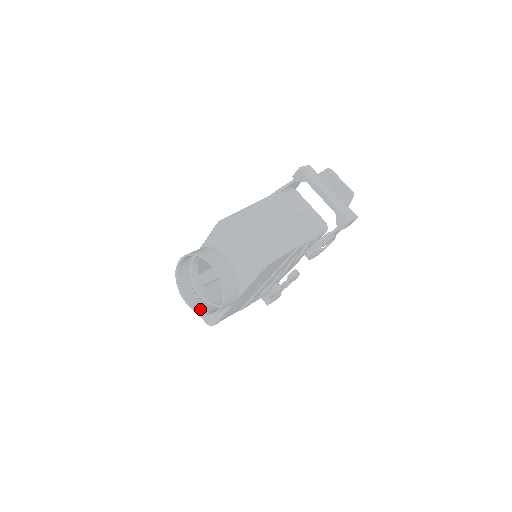
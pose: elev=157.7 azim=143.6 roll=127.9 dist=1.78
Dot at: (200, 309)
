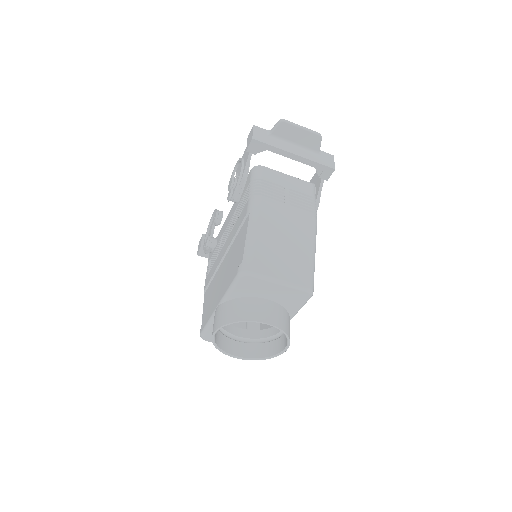
Dot at: (256, 355)
